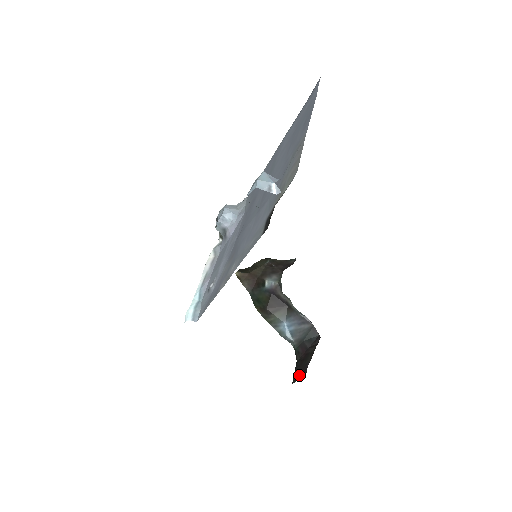
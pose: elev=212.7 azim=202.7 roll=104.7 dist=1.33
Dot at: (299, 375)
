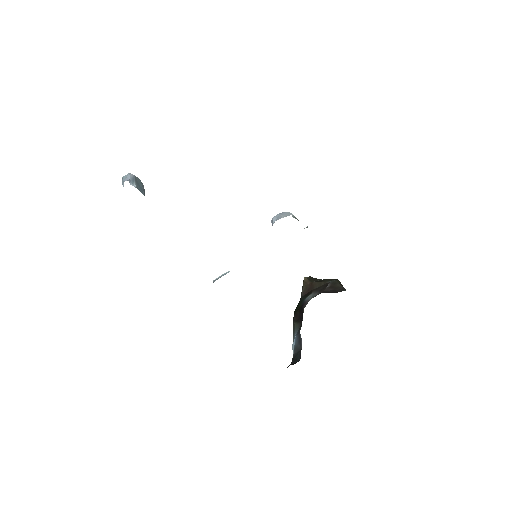
Dot at: occluded
